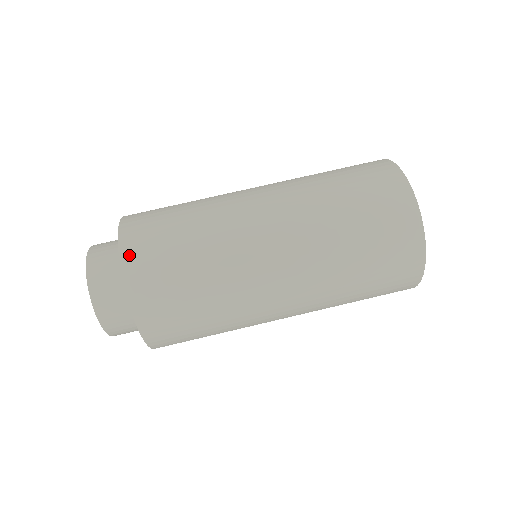
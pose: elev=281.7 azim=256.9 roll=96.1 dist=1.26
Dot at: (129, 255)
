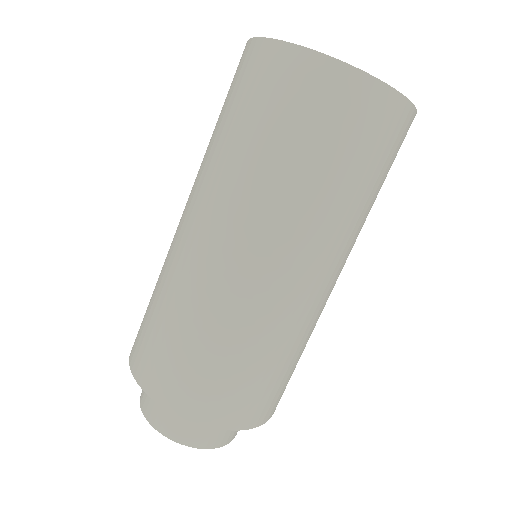
Dot at: (190, 410)
